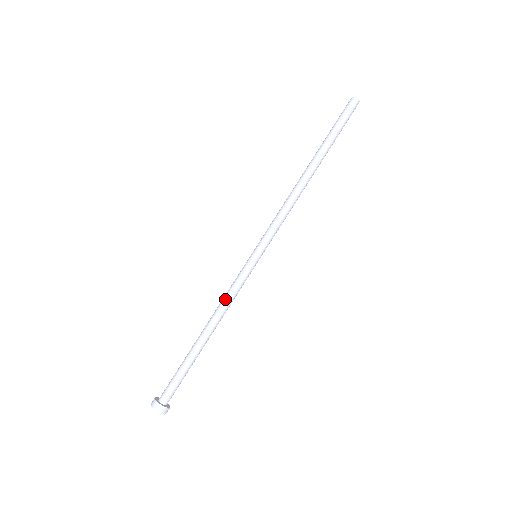
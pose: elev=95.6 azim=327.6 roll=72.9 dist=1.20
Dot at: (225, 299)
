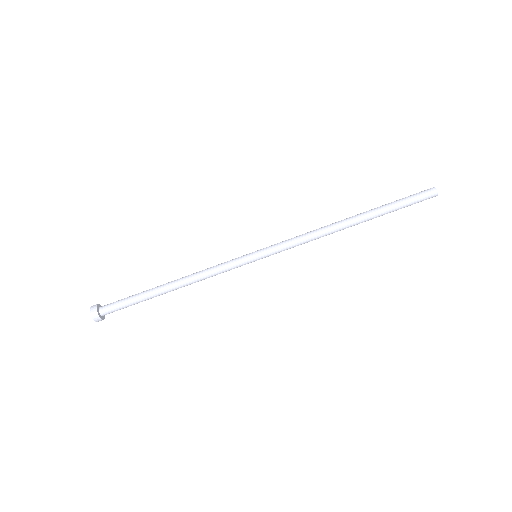
Dot at: (208, 276)
